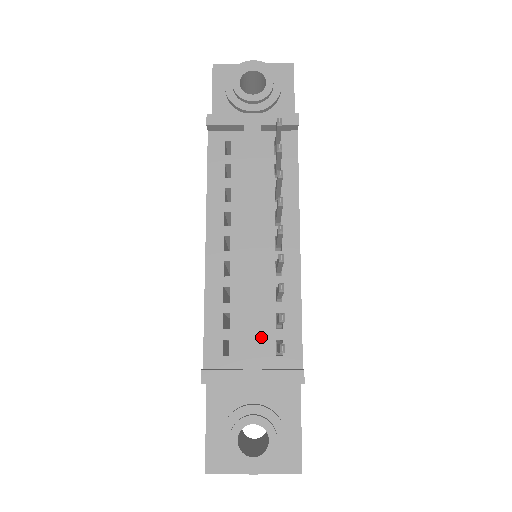
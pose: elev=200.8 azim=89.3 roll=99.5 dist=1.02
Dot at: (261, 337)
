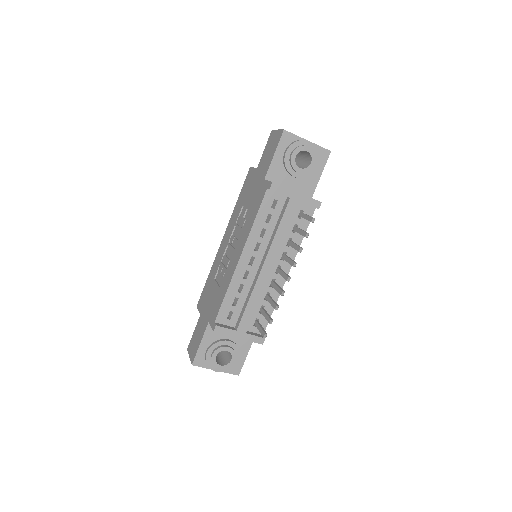
Dot at: (251, 318)
